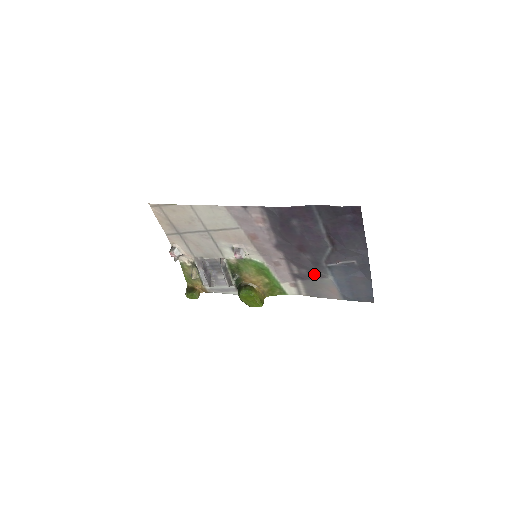
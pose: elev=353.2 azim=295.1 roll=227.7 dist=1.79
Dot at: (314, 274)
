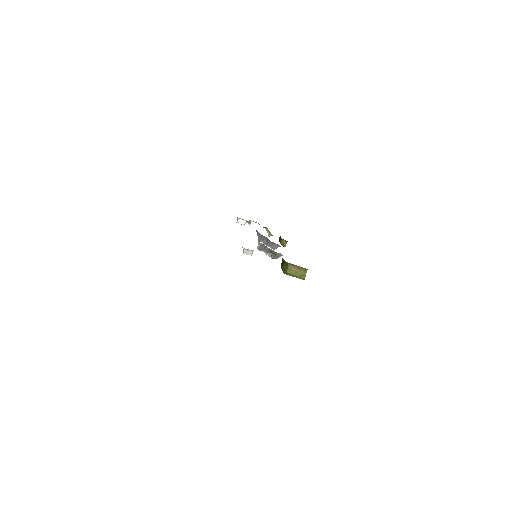
Dot at: occluded
